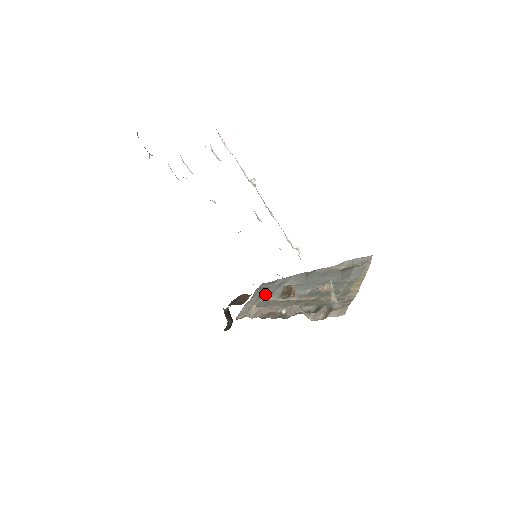
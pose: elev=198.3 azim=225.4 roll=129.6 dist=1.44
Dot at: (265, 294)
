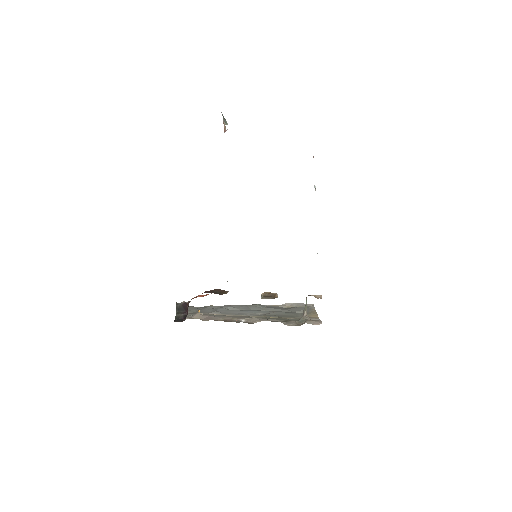
Dot at: (203, 311)
